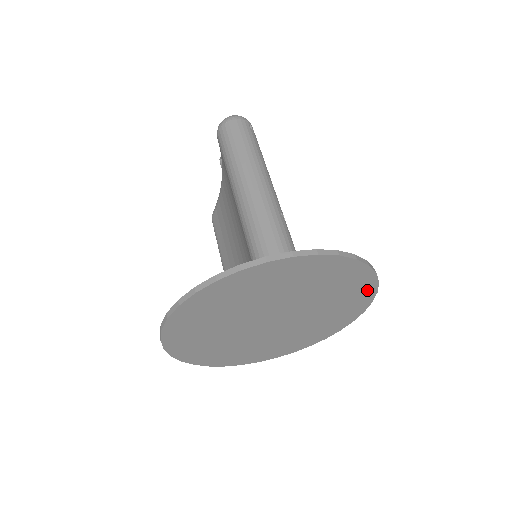
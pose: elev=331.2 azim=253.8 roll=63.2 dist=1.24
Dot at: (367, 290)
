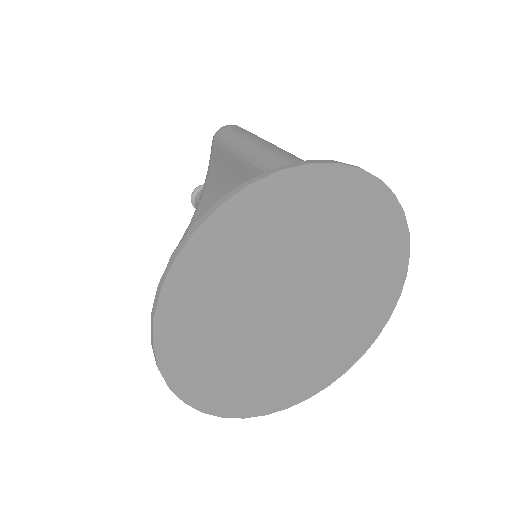
Dot at: (393, 286)
